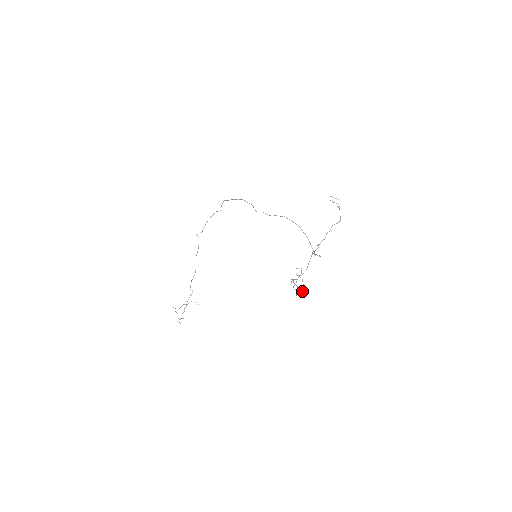
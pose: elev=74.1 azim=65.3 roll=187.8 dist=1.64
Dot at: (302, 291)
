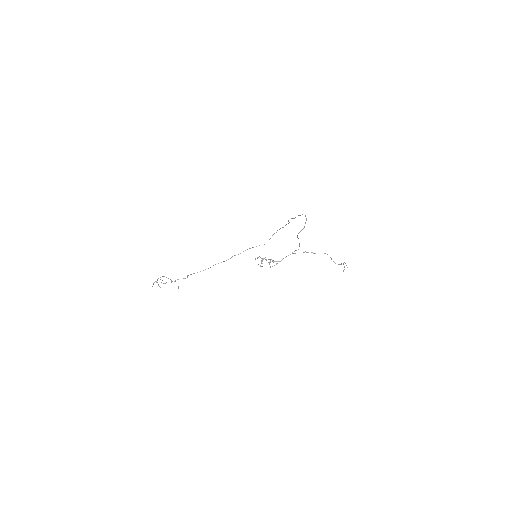
Dot at: (262, 263)
